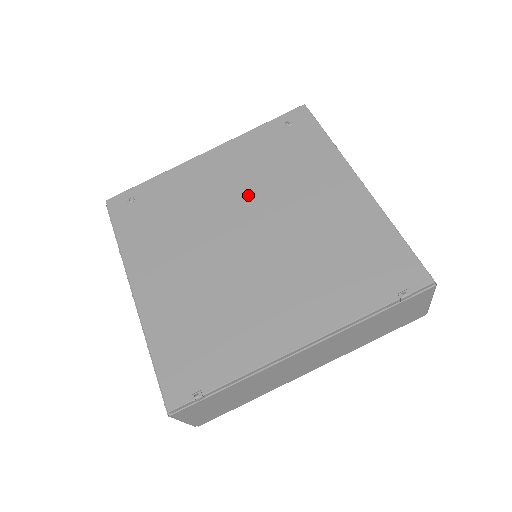
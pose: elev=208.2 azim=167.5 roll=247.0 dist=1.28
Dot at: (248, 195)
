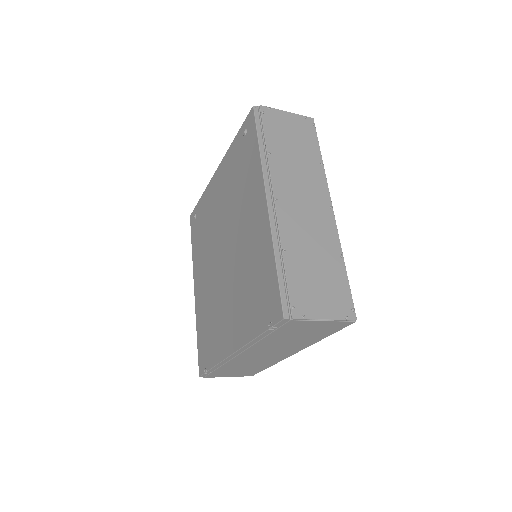
Dot at: (226, 215)
